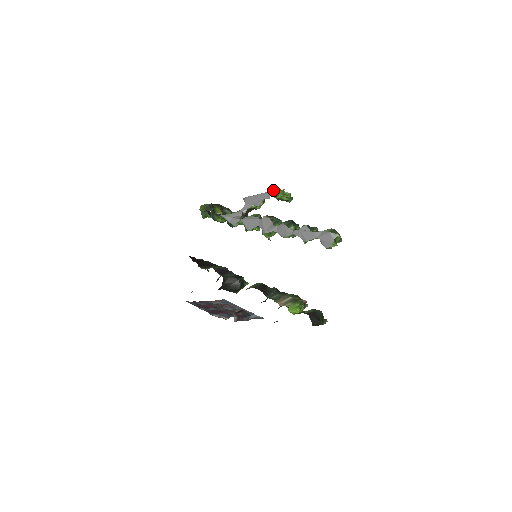
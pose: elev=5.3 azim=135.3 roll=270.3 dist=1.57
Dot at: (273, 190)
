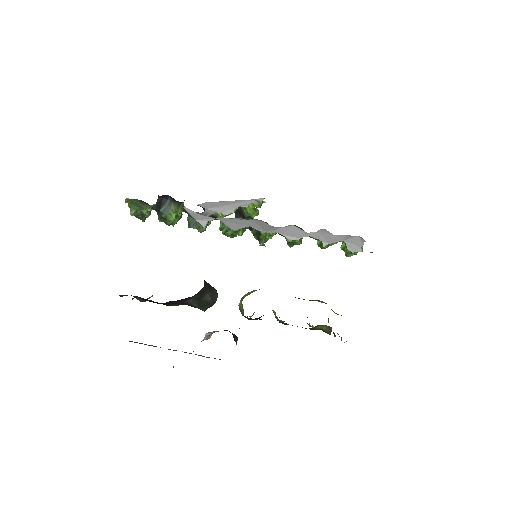
Dot at: (254, 199)
